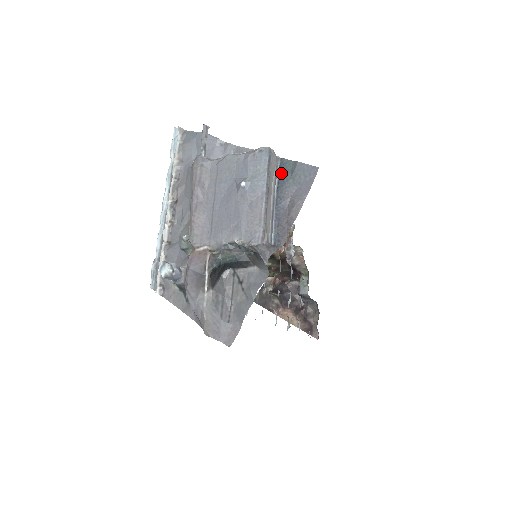
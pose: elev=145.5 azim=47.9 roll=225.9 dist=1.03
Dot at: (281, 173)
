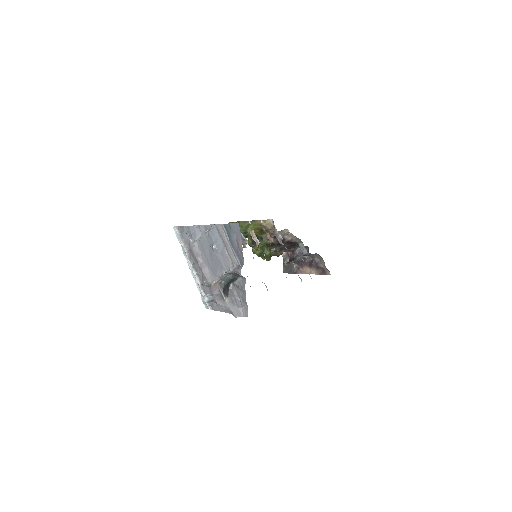
Dot at: (227, 231)
